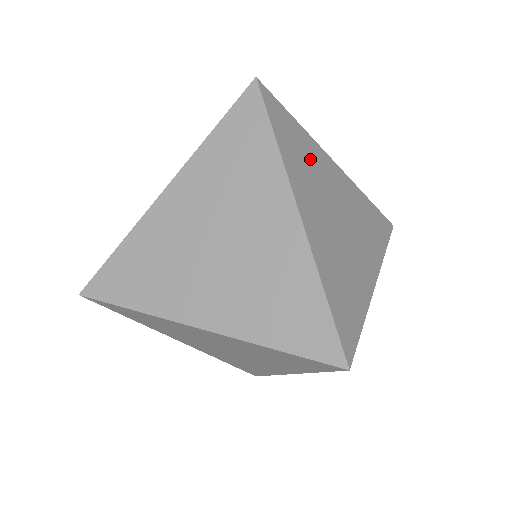
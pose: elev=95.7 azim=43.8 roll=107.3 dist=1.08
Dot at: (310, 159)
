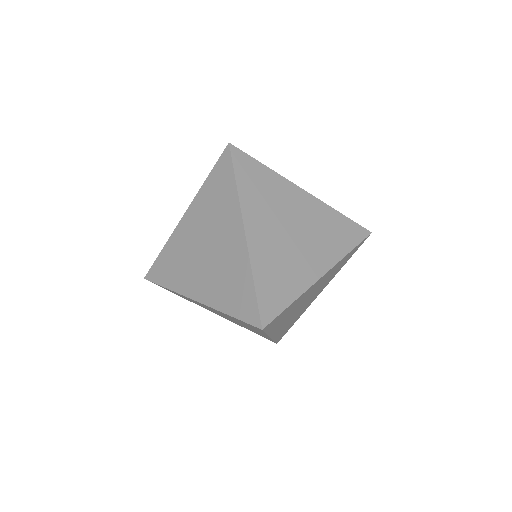
Dot at: (271, 191)
